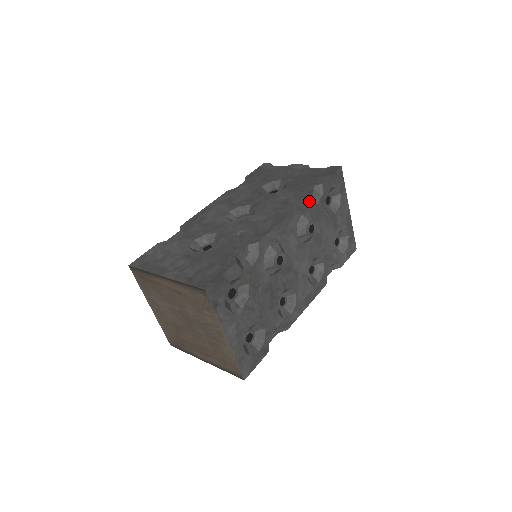
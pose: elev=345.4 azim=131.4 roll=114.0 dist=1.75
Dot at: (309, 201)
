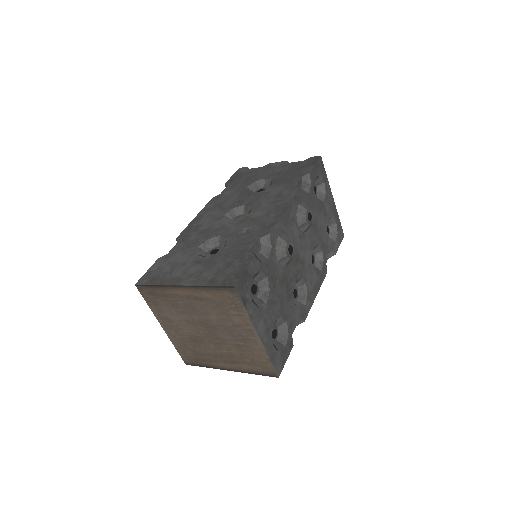
Dot at: (301, 191)
